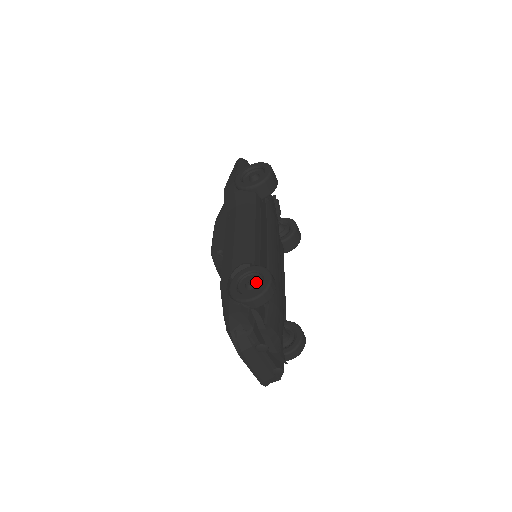
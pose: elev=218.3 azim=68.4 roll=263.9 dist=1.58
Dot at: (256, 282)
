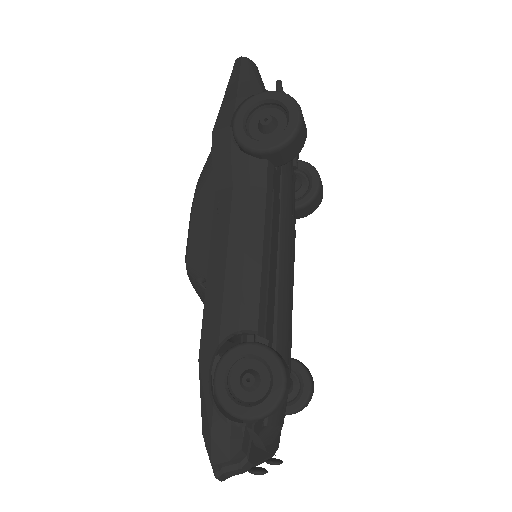
Dot at: (259, 380)
